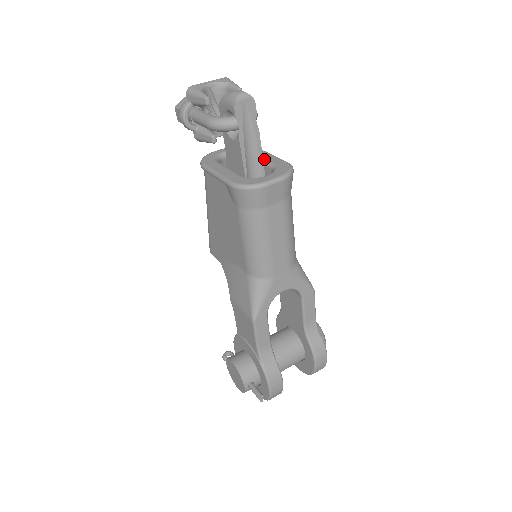
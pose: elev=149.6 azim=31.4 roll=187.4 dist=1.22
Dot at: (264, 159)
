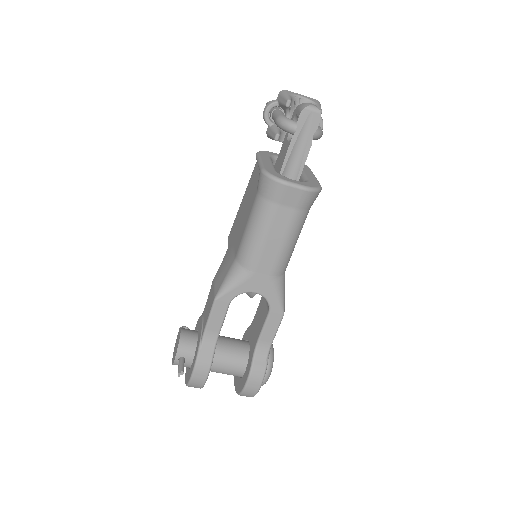
Dot at: (305, 174)
